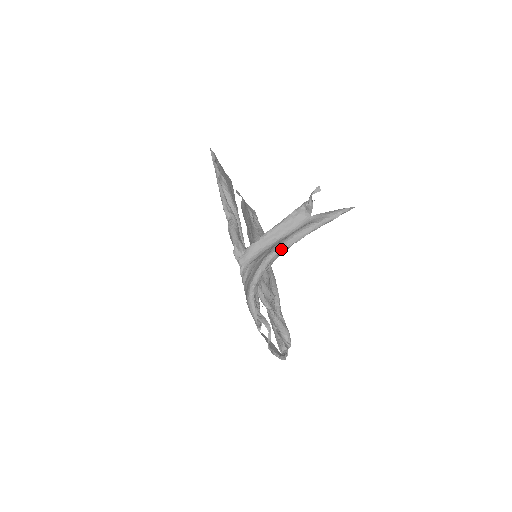
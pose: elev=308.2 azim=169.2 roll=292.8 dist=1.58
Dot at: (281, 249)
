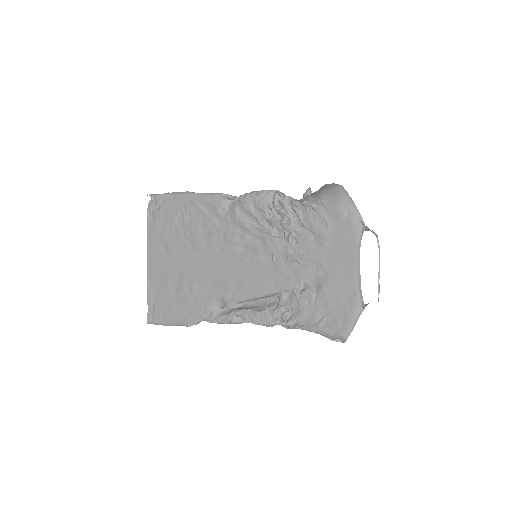
Dot at: occluded
